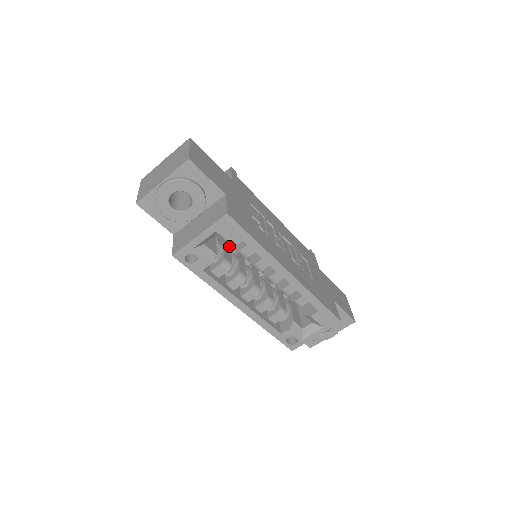
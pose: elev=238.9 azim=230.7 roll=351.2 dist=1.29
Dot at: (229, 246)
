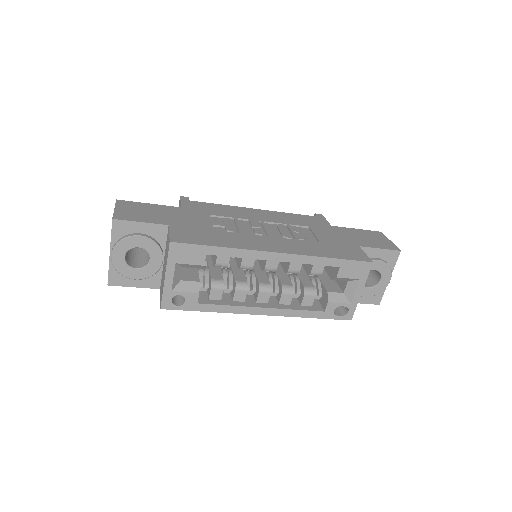
Dot at: (201, 267)
